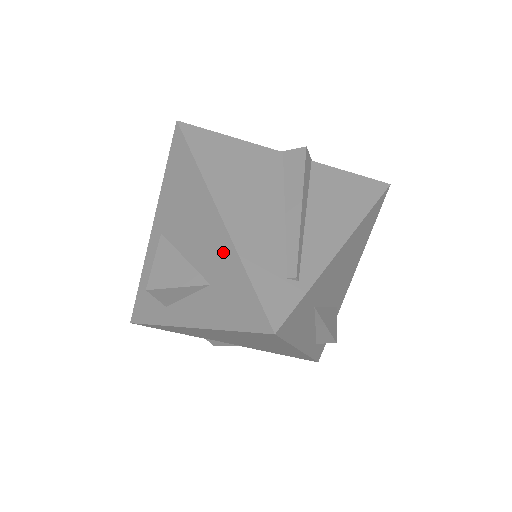
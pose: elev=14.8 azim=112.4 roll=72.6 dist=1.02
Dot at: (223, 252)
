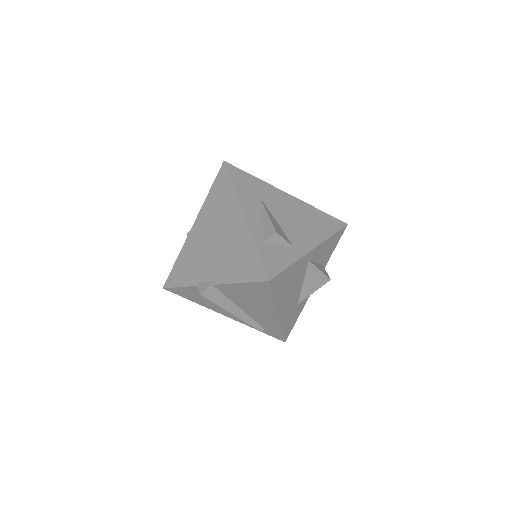
Dot at: occluded
